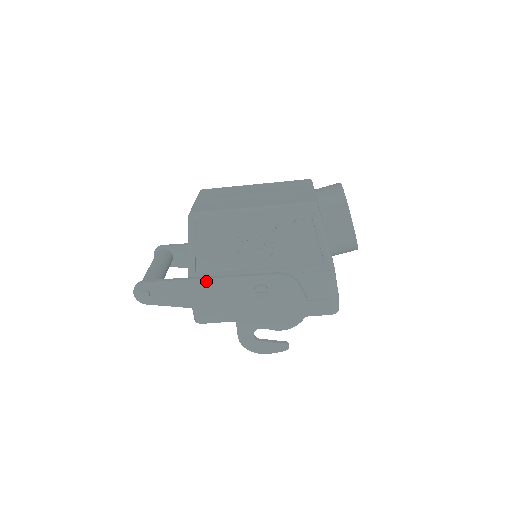
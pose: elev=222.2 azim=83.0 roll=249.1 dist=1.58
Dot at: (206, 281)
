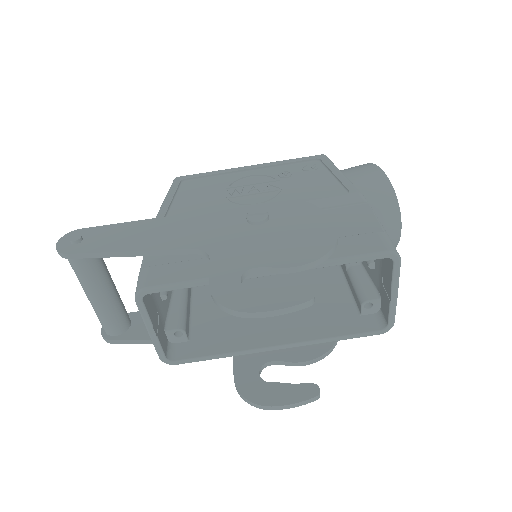
Dot at: (175, 218)
